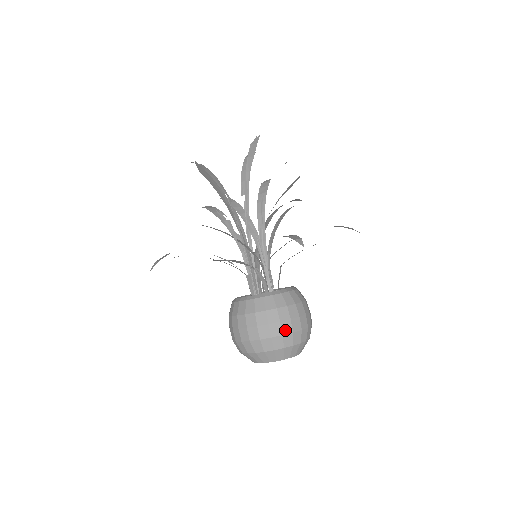
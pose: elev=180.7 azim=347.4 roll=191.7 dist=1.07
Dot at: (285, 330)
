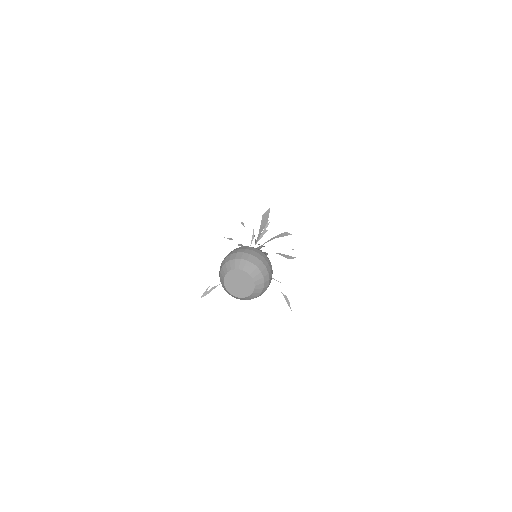
Dot at: (268, 268)
